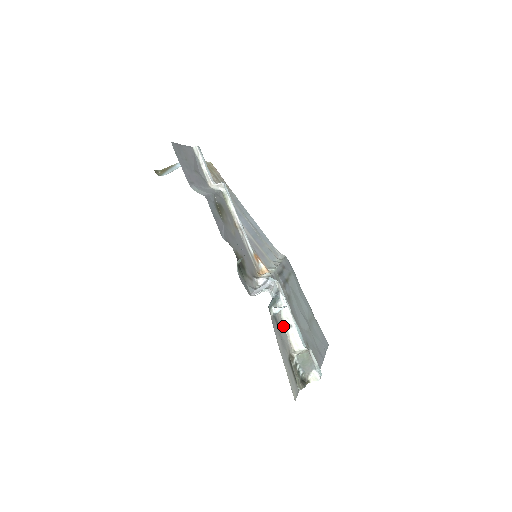
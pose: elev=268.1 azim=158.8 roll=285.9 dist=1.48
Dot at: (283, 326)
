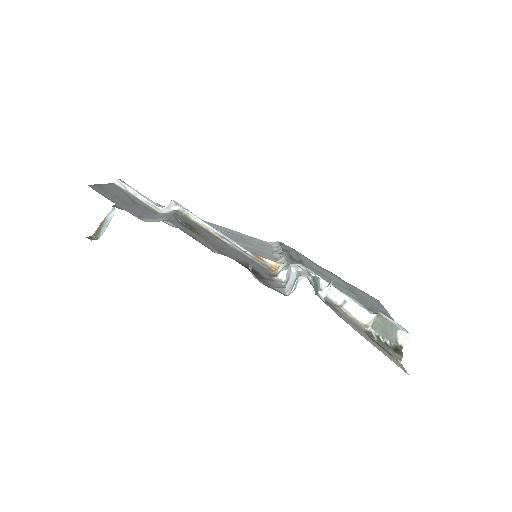
Dot at: (338, 307)
